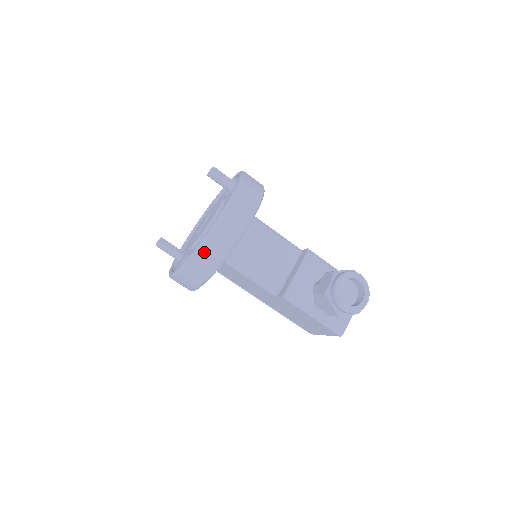
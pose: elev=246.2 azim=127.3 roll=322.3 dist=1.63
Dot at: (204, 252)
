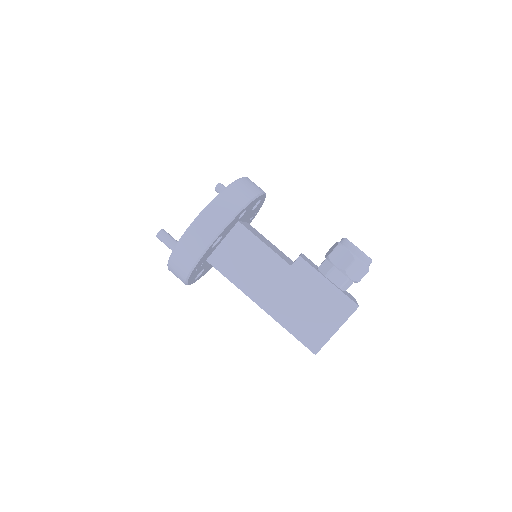
Dot at: (237, 188)
